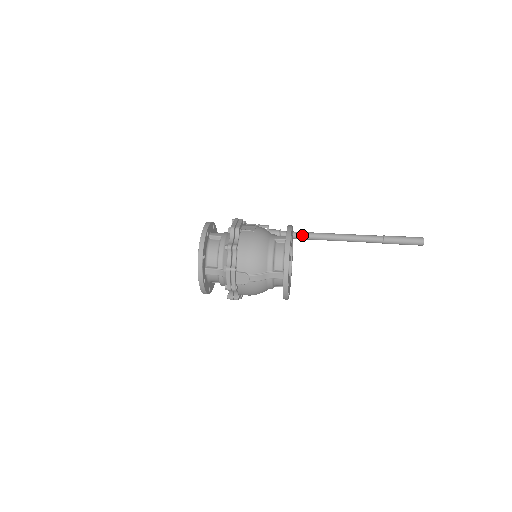
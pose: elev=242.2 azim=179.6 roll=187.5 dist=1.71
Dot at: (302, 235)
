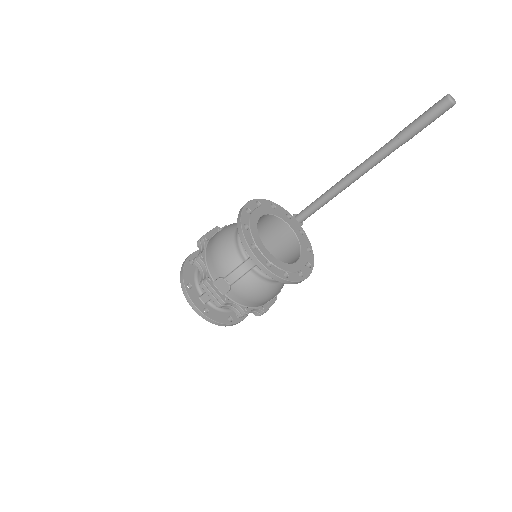
Dot at: (314, 204)
